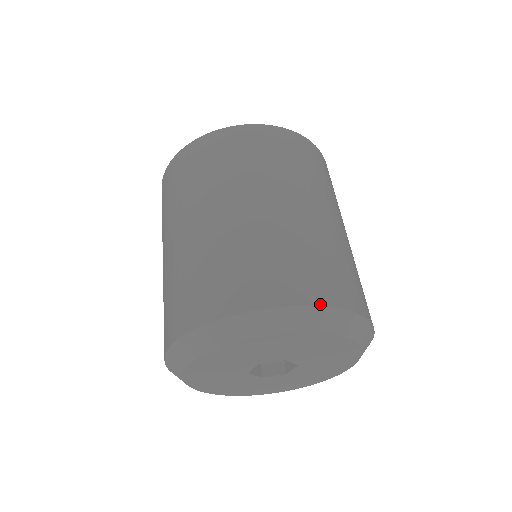
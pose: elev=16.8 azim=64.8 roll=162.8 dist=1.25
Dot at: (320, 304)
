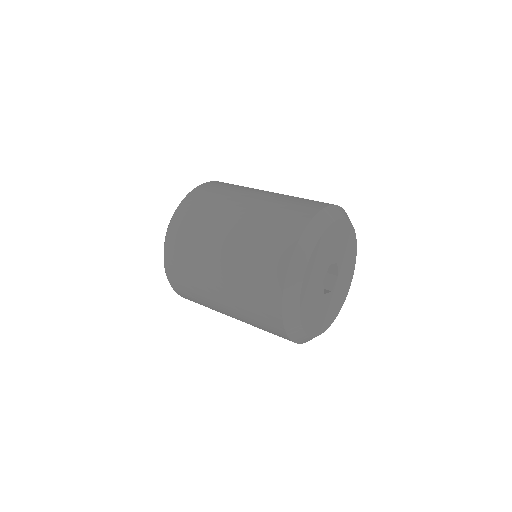
Dot at: occluded
